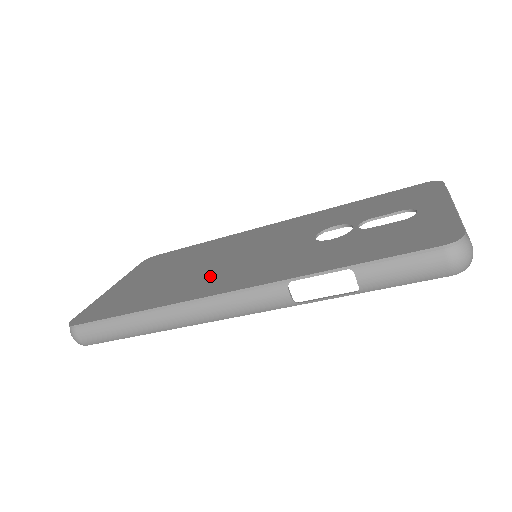
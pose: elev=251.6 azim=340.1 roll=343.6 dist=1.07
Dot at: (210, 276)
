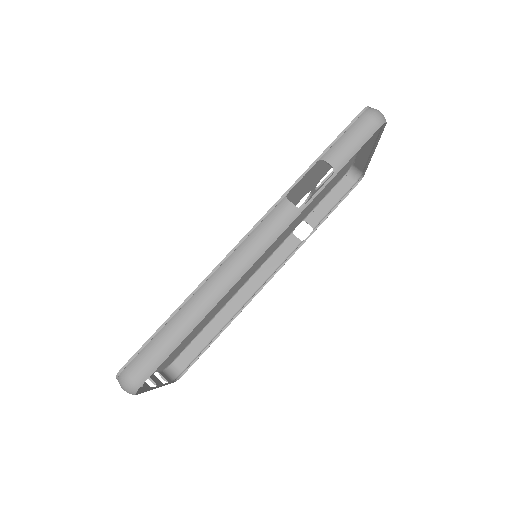
Dot at: occluded
